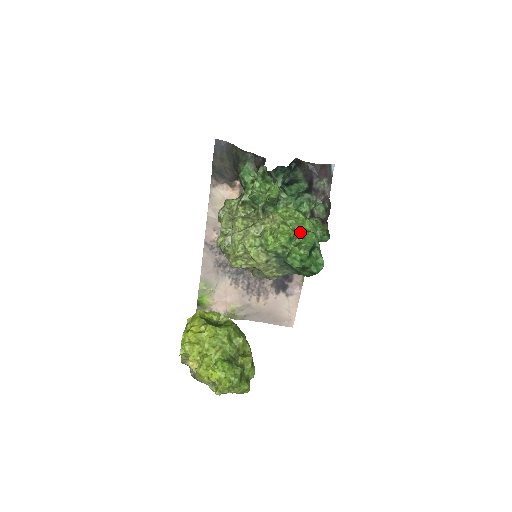
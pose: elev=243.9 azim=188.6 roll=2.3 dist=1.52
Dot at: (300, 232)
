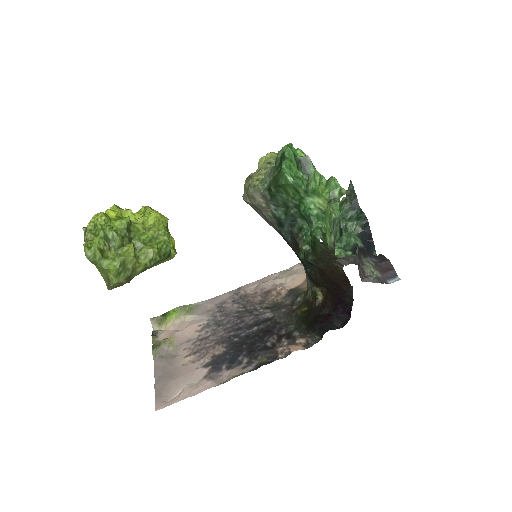
Dot at: occluded
